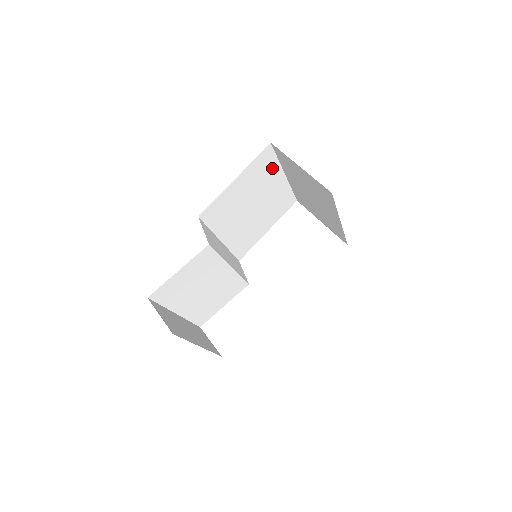
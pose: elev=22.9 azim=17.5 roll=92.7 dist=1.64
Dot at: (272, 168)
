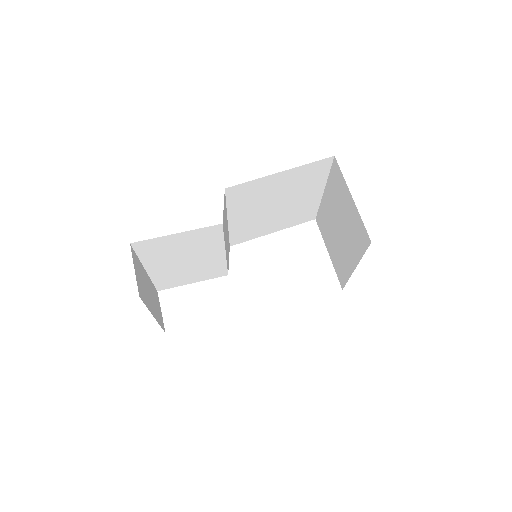
Dot at: (318, 179)
